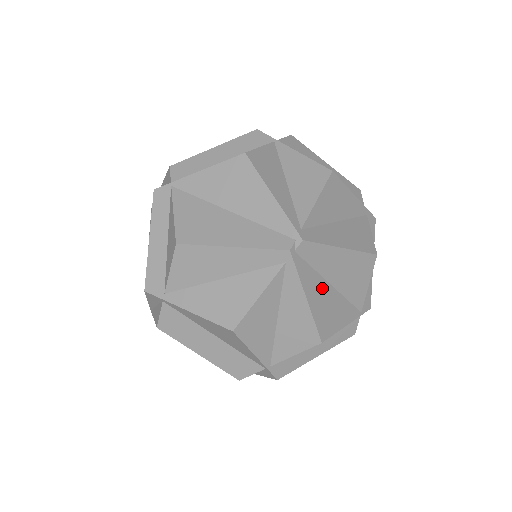
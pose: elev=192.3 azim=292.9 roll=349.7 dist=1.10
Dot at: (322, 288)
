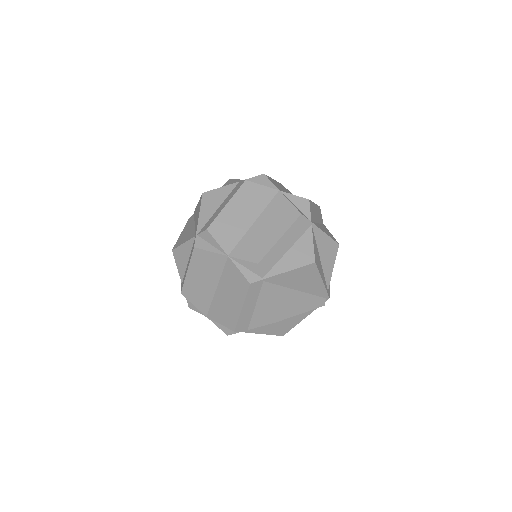
Dot at: occluded
